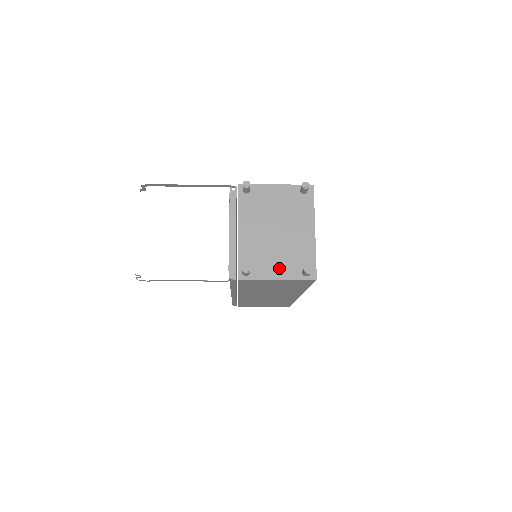
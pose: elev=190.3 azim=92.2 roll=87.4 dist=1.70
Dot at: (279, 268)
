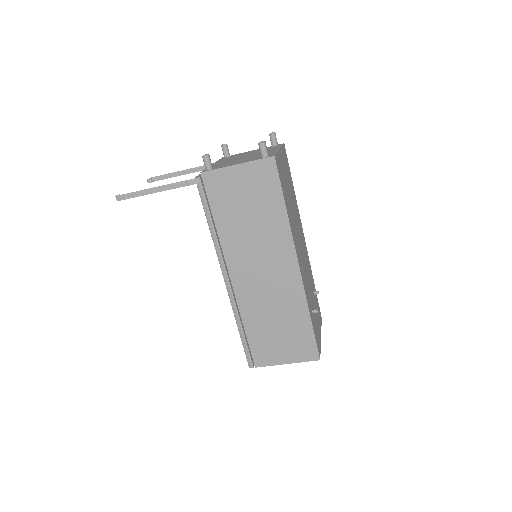
Dot at: (241, 162)
